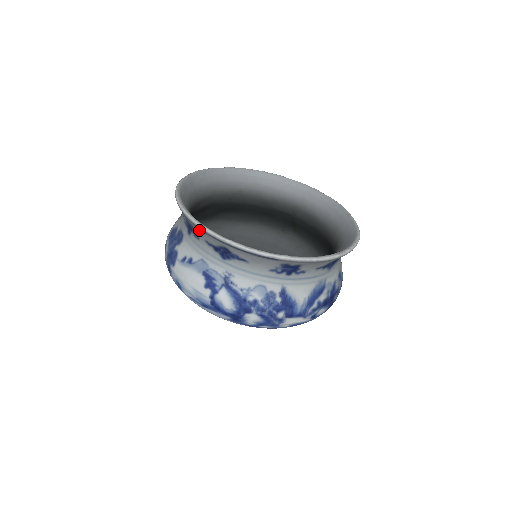
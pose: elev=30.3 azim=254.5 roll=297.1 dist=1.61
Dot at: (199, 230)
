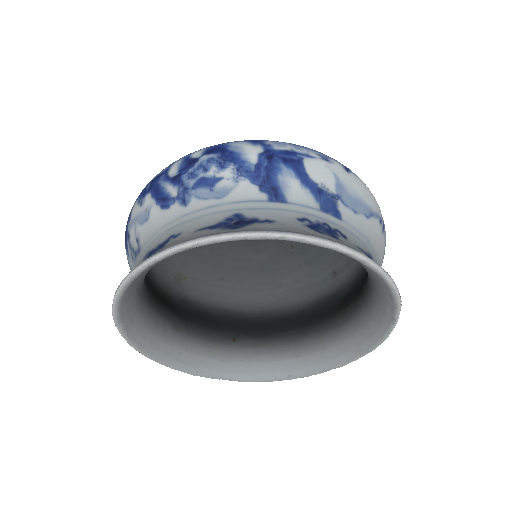
Dot at: (165, 353)
